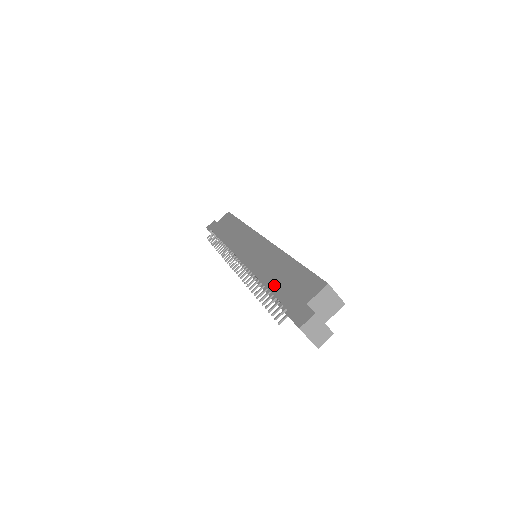
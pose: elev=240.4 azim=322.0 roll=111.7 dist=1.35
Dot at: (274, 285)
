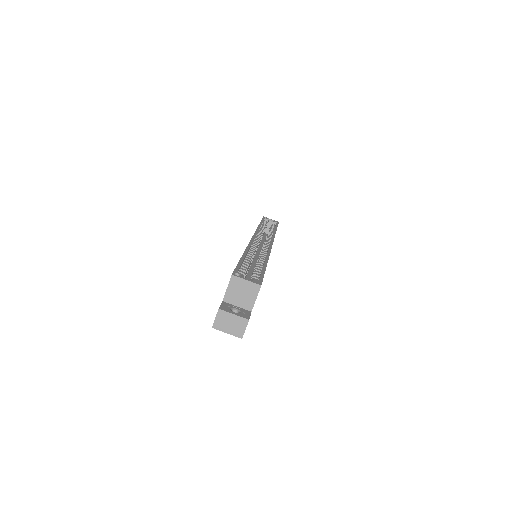
Dot at: occluded
